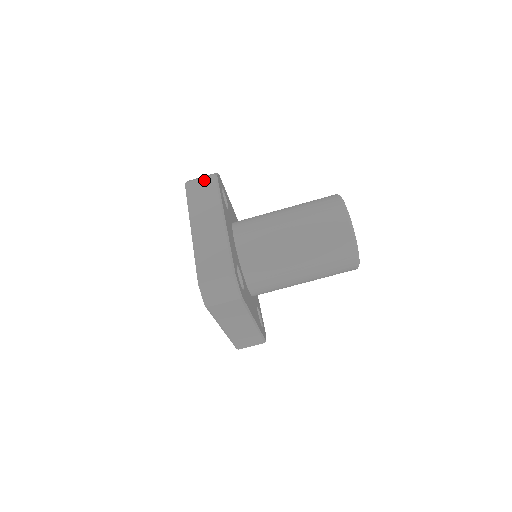
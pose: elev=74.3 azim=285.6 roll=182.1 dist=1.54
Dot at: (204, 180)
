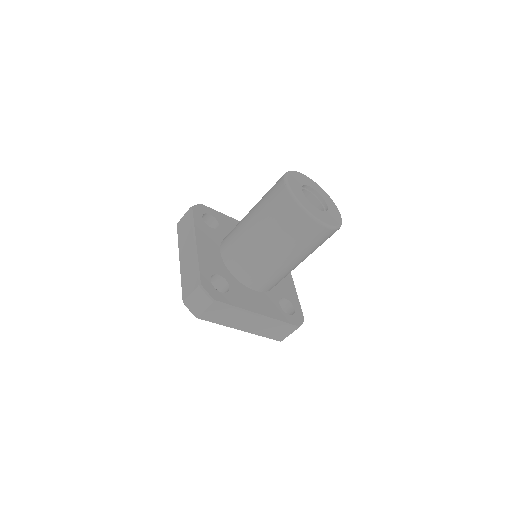
Dot at: (210, 310)
